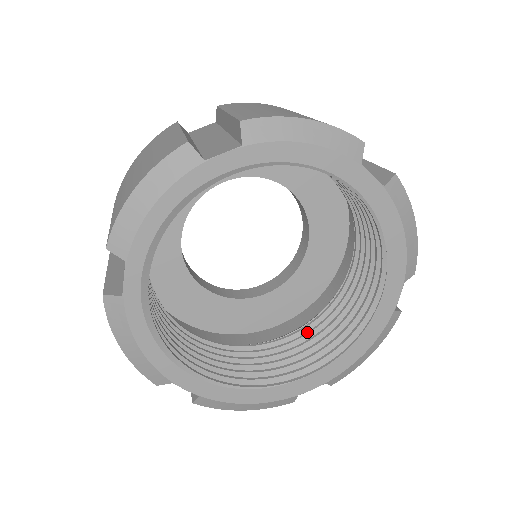
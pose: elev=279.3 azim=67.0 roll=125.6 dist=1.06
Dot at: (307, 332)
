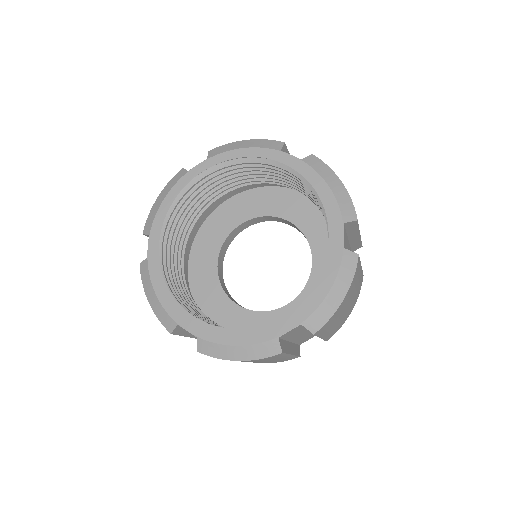
Dot at: occluded
